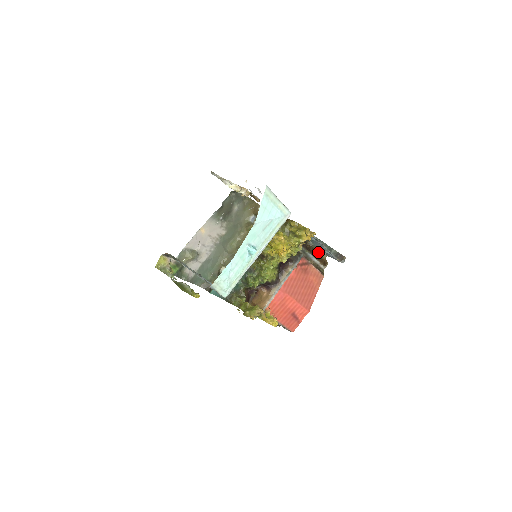
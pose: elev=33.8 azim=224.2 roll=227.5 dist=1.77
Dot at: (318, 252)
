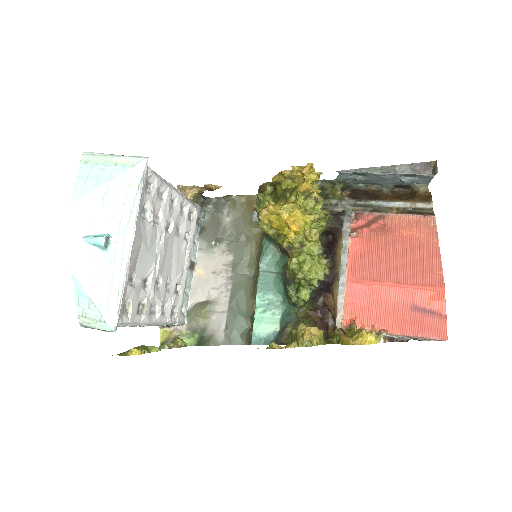
Dot at: (411, 191)
